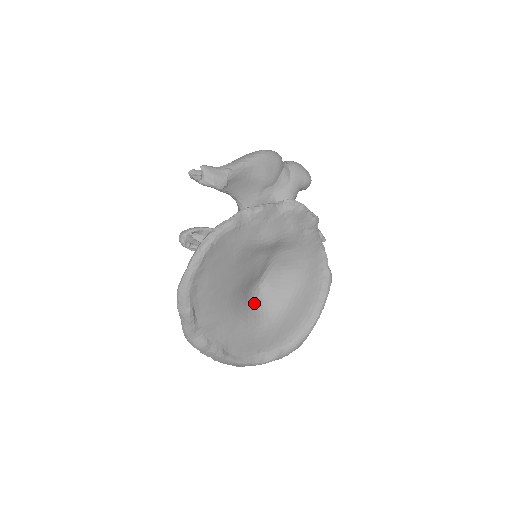
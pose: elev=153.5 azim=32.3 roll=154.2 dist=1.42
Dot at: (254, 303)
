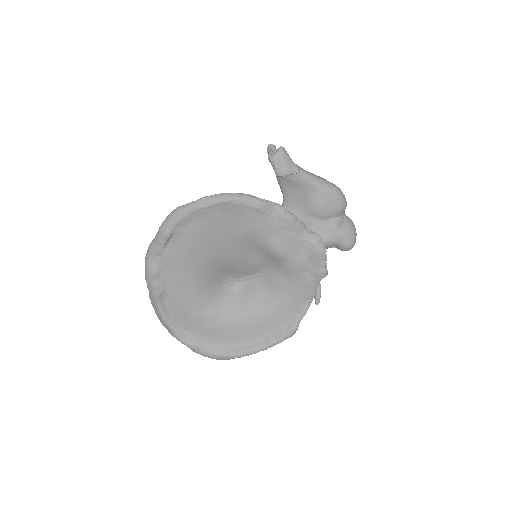
Dot at: (220, 289)
